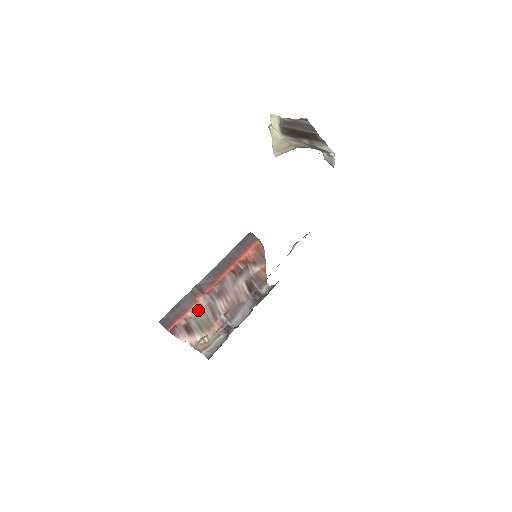
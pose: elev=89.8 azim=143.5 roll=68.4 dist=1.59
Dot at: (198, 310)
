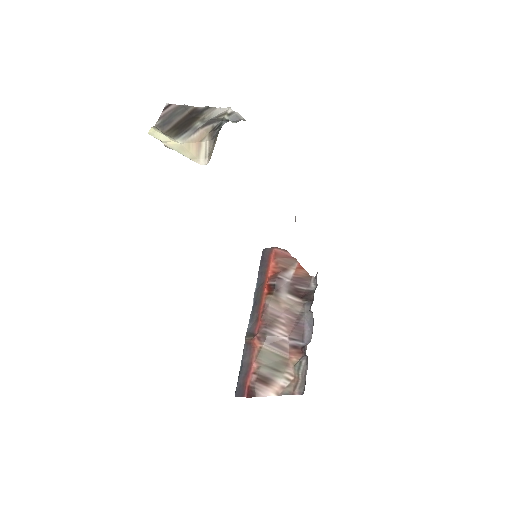
Dot at: (260, 355)
